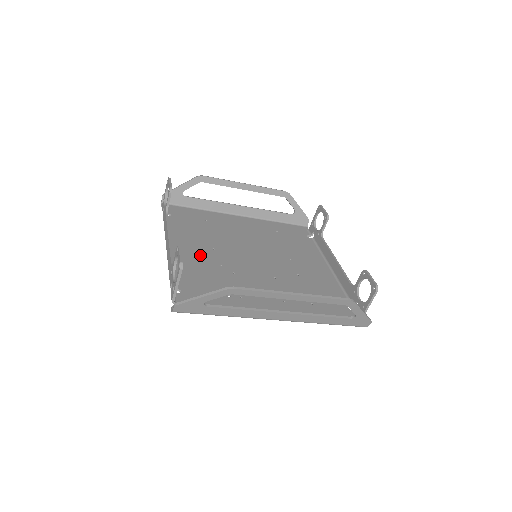
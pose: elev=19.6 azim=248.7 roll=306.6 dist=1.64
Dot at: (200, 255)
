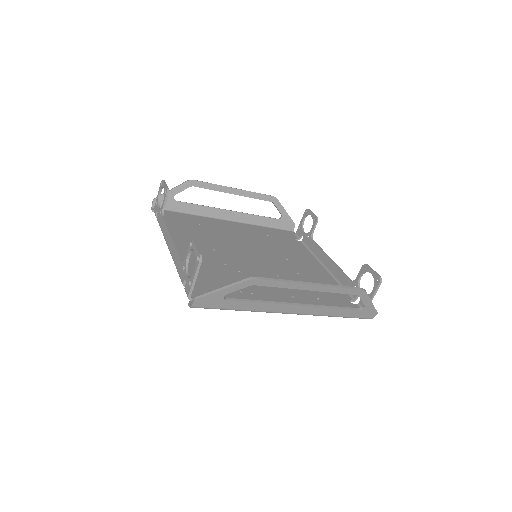
Dot at: (203, 255)
